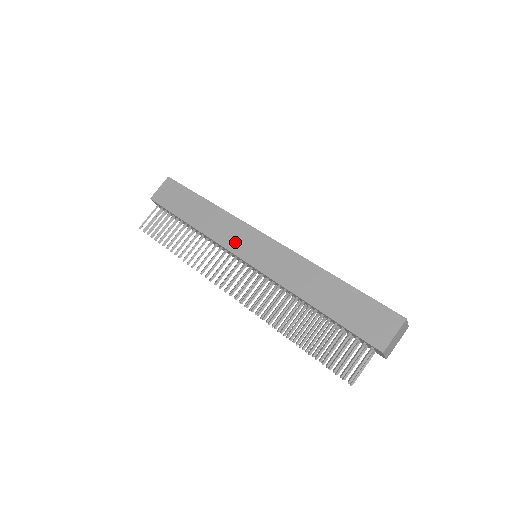
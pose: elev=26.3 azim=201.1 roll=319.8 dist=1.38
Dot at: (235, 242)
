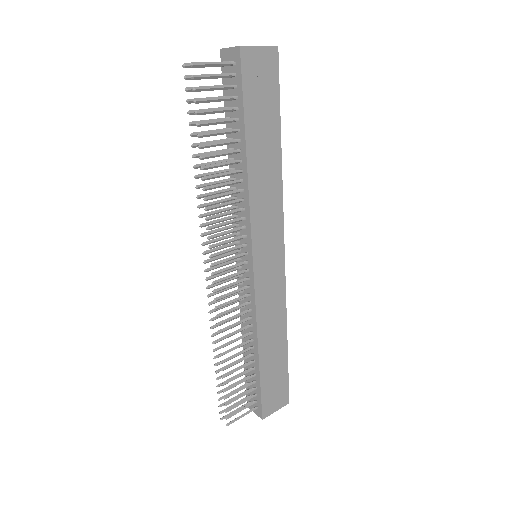
Dot at: (263, 234)
